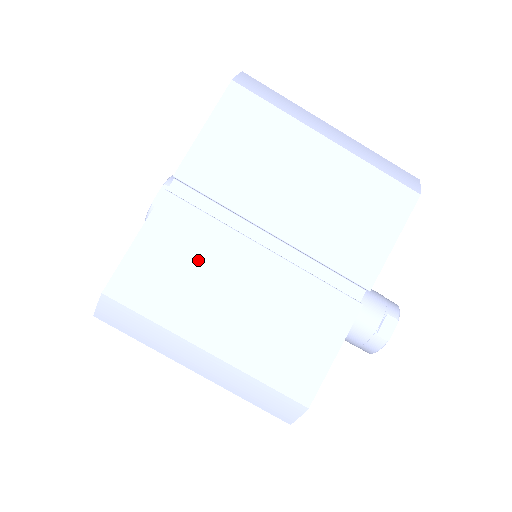
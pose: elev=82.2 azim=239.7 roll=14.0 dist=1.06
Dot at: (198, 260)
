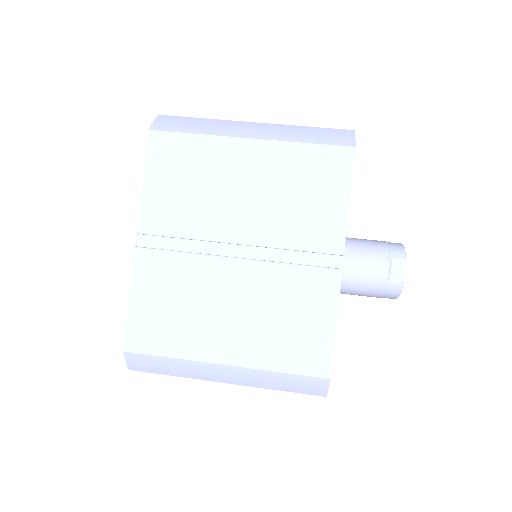
Dot at: (185, 293)
